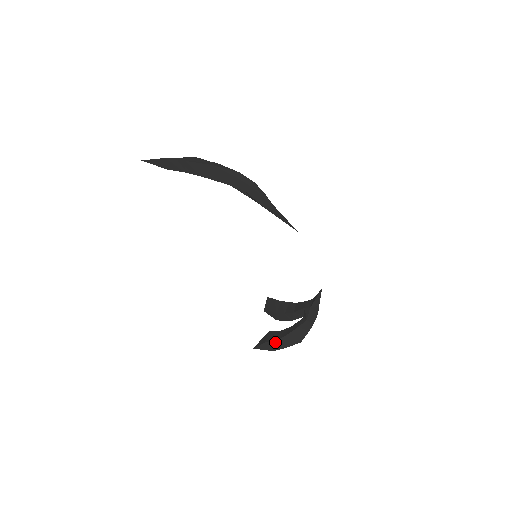
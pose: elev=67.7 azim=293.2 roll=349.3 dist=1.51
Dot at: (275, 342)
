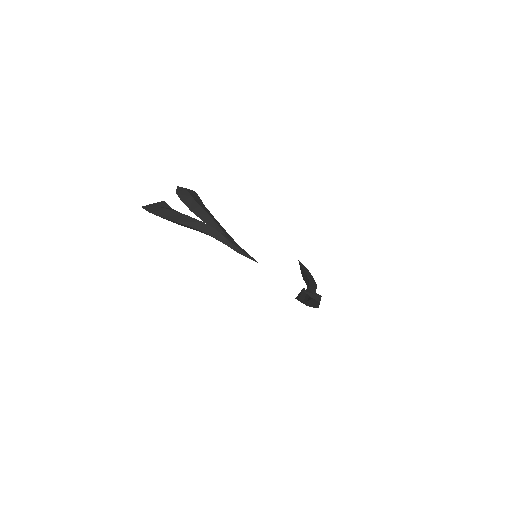
Dot at: (304, 302)
